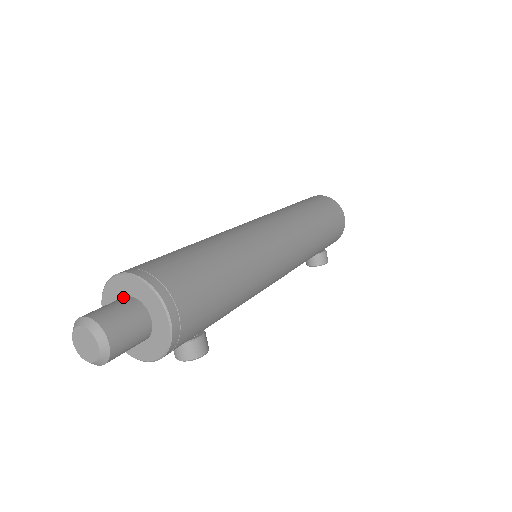
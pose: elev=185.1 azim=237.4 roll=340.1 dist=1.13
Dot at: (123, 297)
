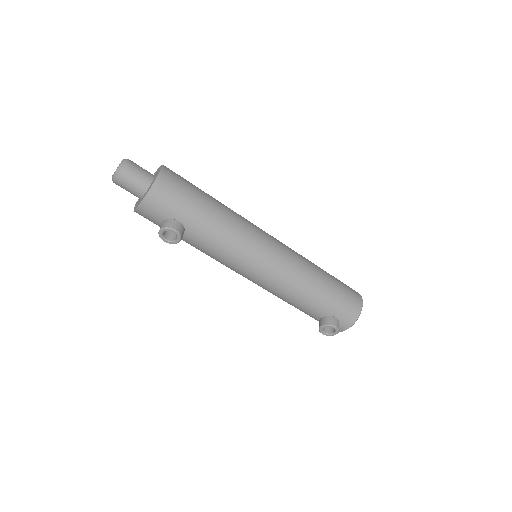
Dot at: occluded
